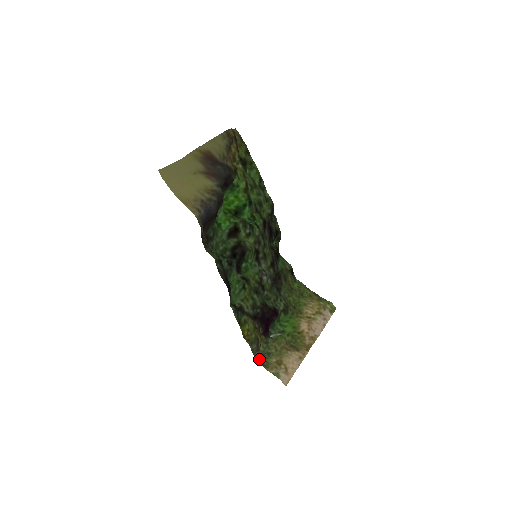
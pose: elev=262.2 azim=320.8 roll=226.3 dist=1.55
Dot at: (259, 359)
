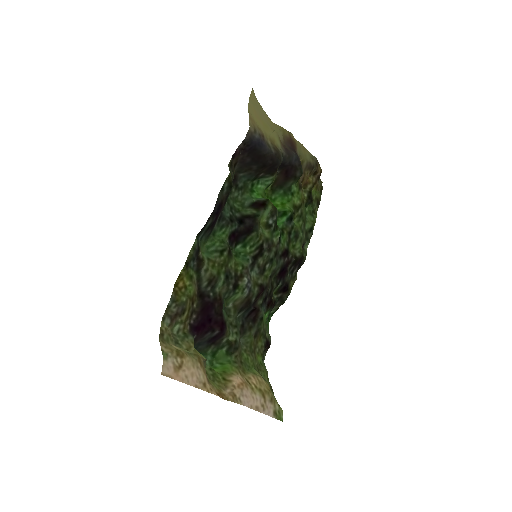
Dot at: (164, 326)
